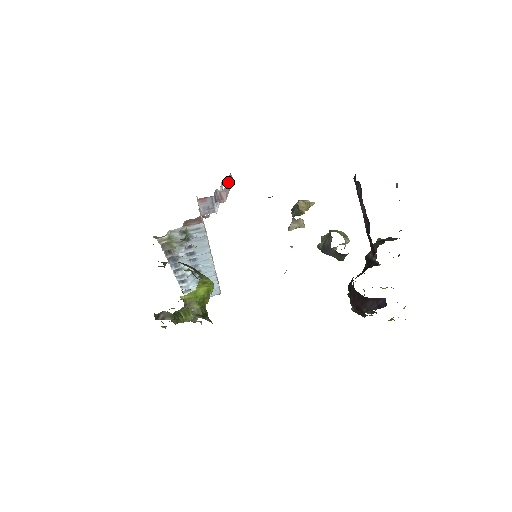
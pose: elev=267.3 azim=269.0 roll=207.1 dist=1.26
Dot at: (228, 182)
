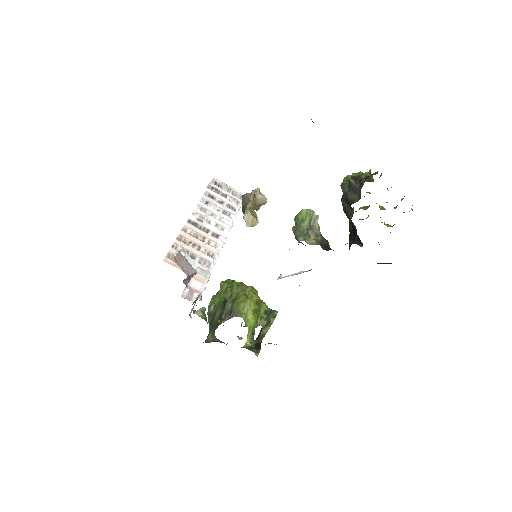
Dot at: (182, 265)
